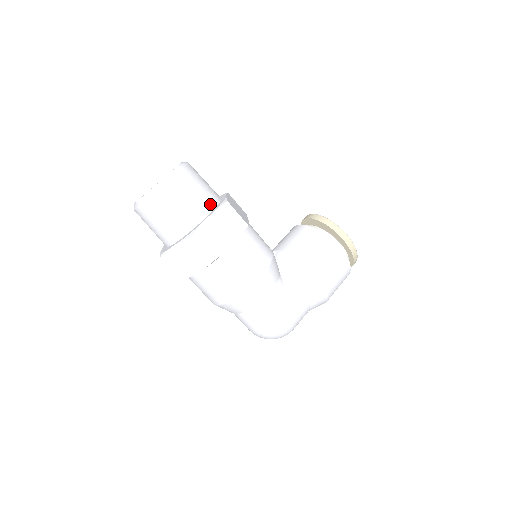
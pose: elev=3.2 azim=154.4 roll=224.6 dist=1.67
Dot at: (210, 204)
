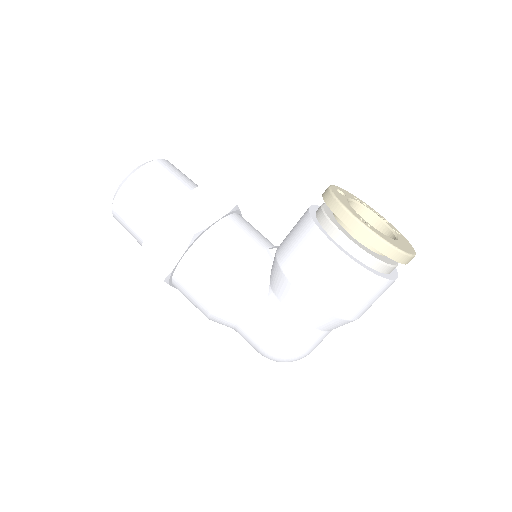
Dot at: (159, 212)
